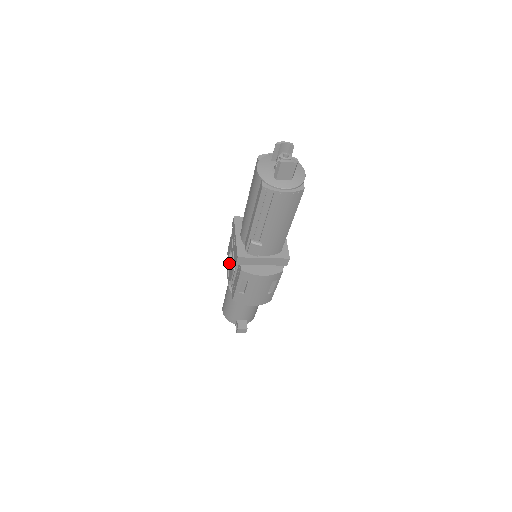
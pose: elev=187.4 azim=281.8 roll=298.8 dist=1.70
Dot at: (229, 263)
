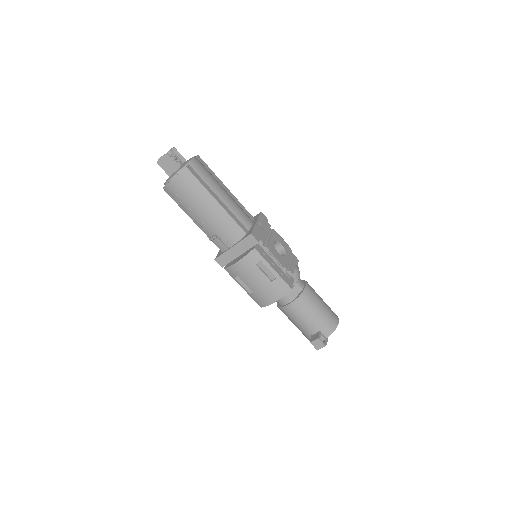
Dot at: occluded
